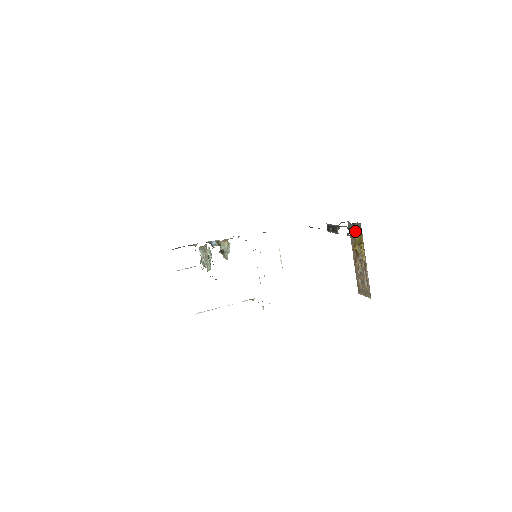
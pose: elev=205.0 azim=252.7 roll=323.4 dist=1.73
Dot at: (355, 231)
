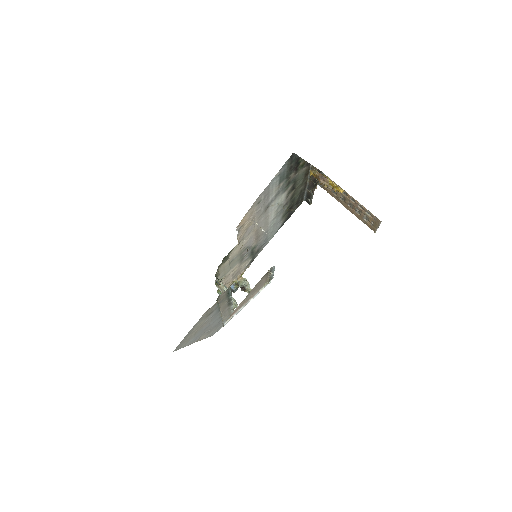
Dot at: occluded
